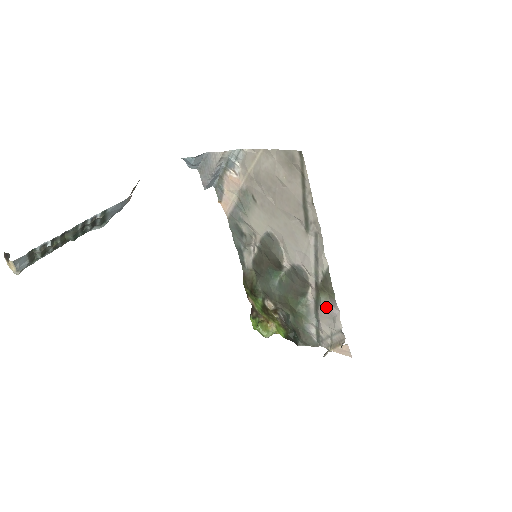
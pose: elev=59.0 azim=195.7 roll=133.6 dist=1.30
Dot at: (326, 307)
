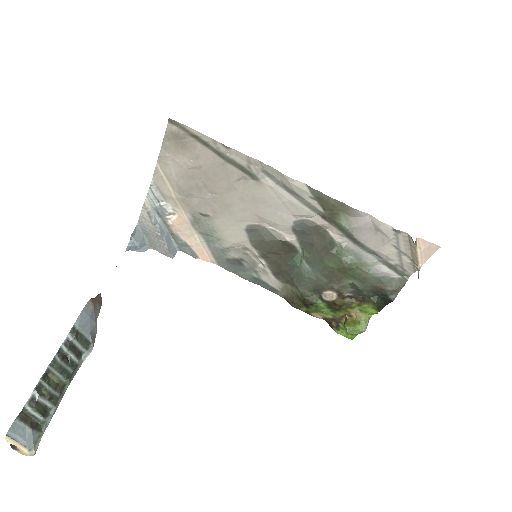
Dot at: (356, 227)
